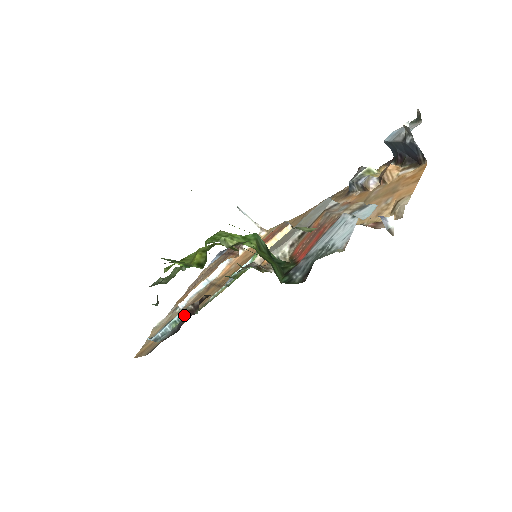
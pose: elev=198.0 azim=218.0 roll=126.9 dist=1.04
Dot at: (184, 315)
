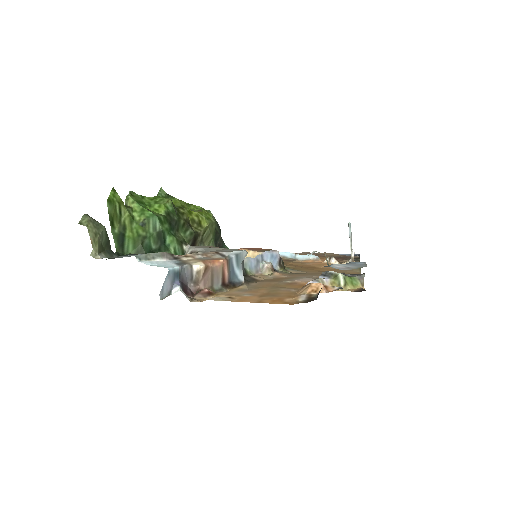
Dot at: occluded
